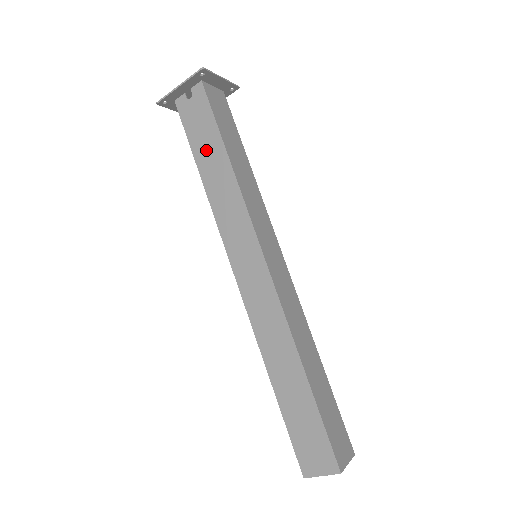
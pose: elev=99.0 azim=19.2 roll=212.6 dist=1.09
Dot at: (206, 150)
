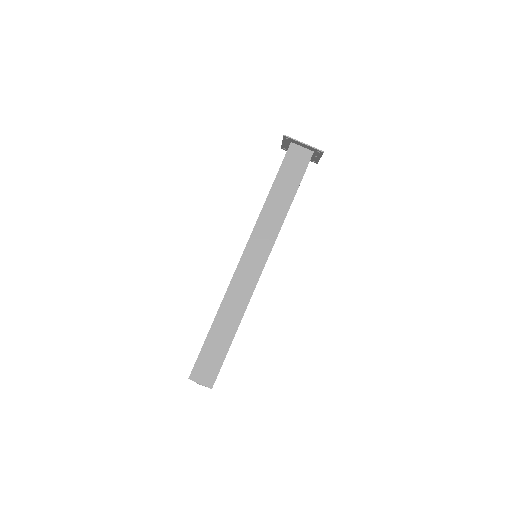
Dot at: occluded
